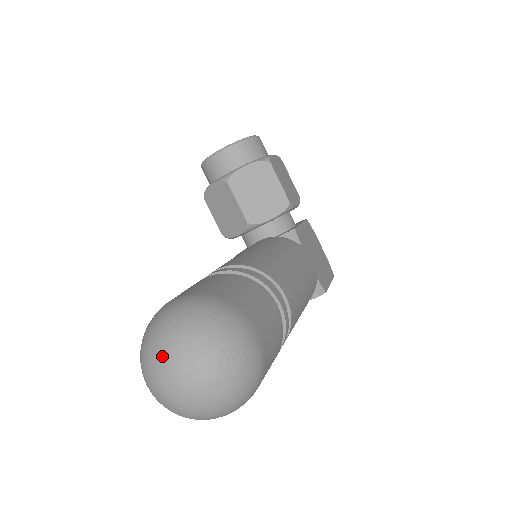
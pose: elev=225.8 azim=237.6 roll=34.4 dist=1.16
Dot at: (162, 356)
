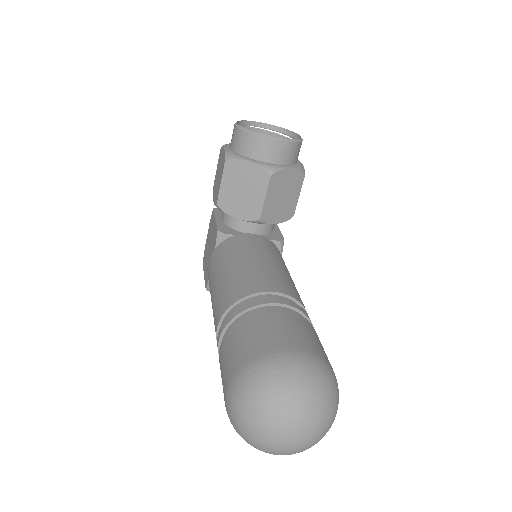
Dot at: (297, 416)
